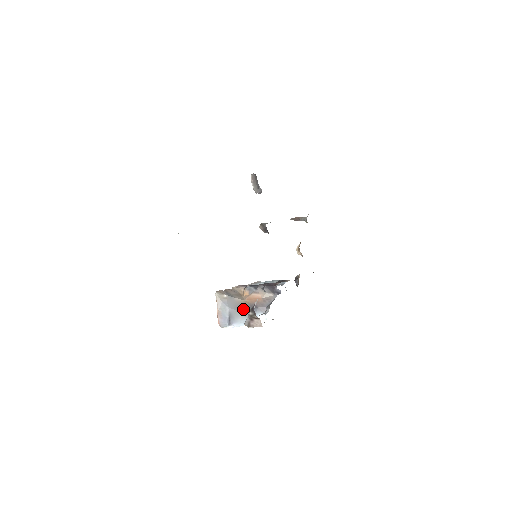
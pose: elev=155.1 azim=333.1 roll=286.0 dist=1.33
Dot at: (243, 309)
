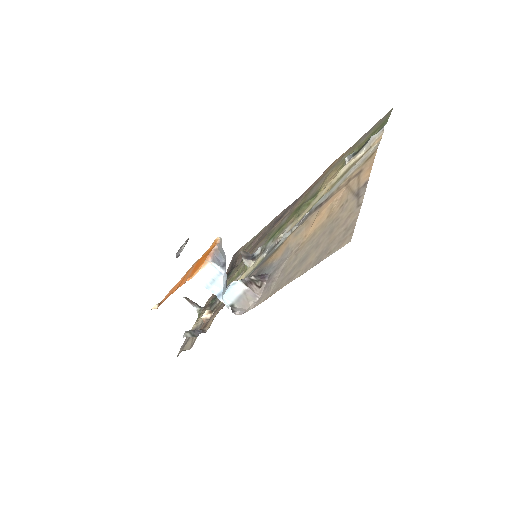
Dot at: occluded
